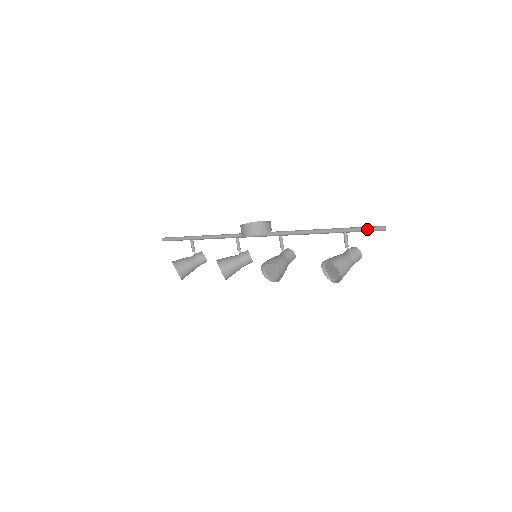
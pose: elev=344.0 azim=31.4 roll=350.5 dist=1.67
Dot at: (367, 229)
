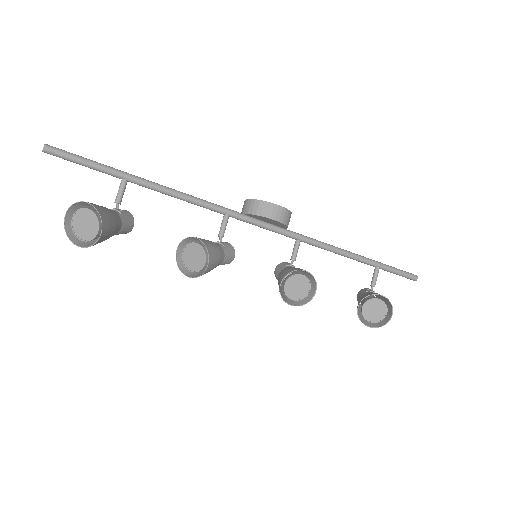
Dot at: (403, 272)
